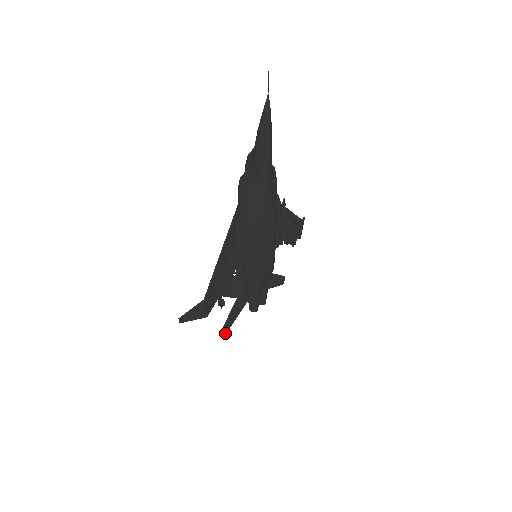
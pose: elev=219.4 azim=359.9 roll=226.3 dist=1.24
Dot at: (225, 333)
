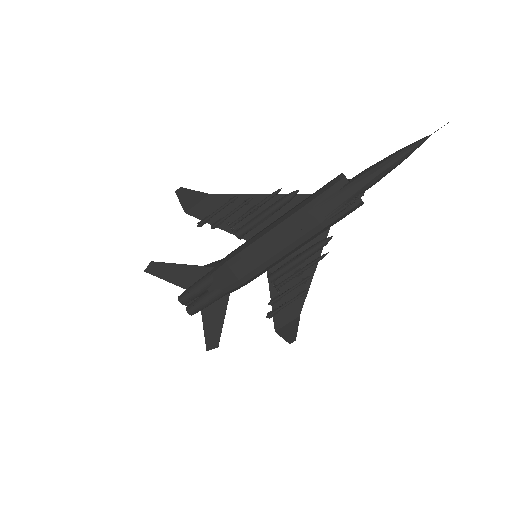
Dot at: (150, 271)
